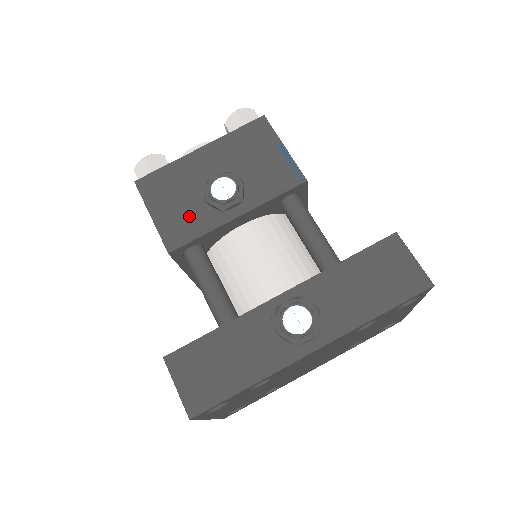
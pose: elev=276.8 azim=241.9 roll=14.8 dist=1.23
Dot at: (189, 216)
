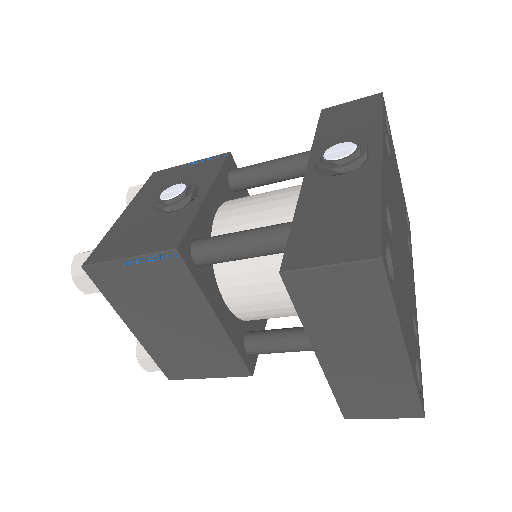
Dot at: (164, 227)
